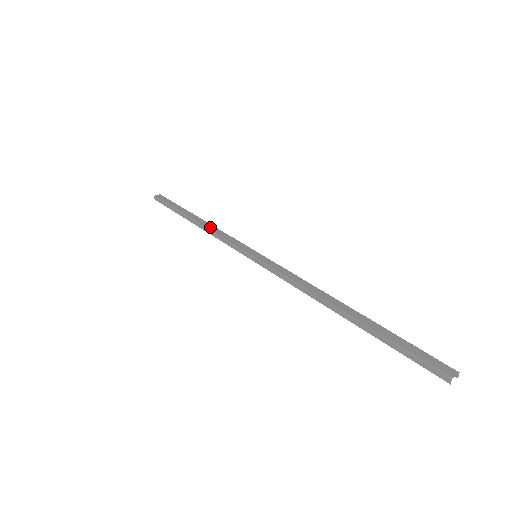
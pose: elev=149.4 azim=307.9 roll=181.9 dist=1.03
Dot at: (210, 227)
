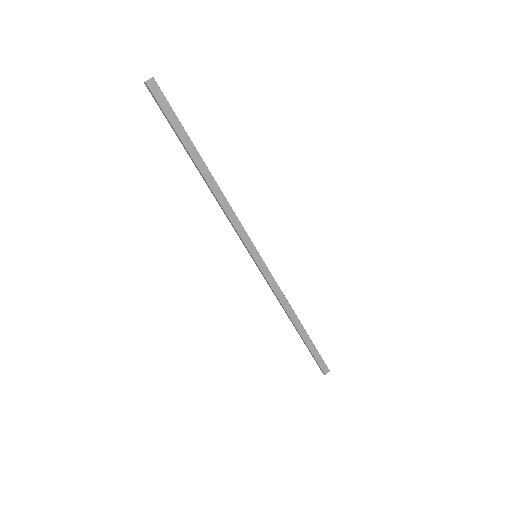
Dot at: (220, 198)
